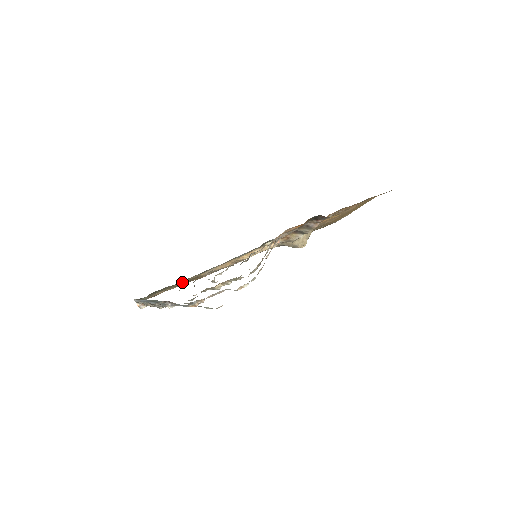
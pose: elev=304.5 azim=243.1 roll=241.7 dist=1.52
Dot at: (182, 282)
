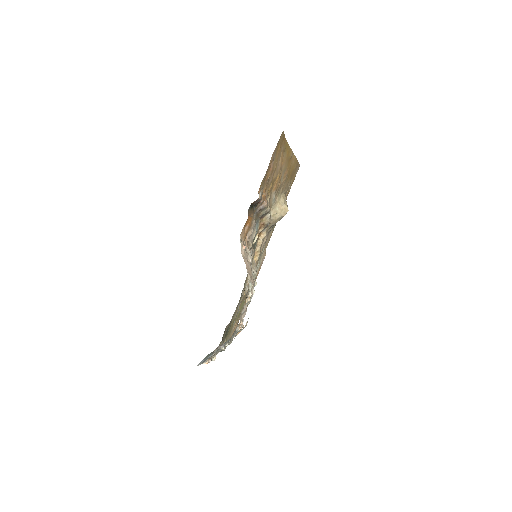
Dot at: occluded
